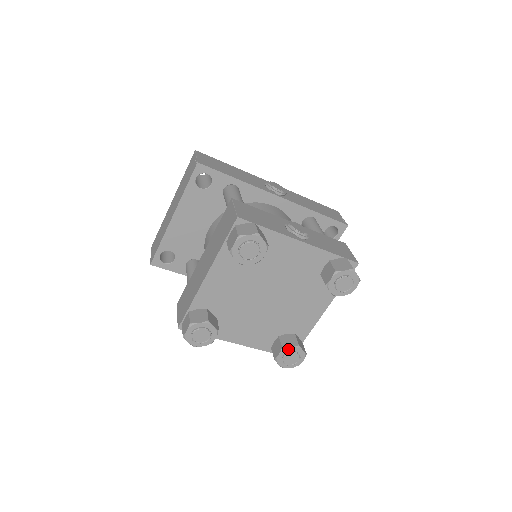
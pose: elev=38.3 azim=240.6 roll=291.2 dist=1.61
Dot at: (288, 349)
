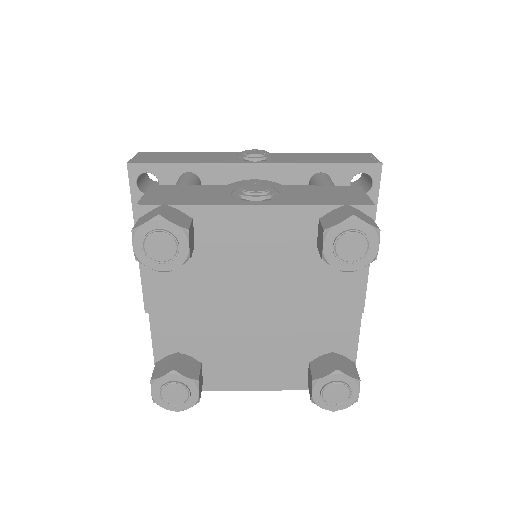
Dot at: (322, 380)
